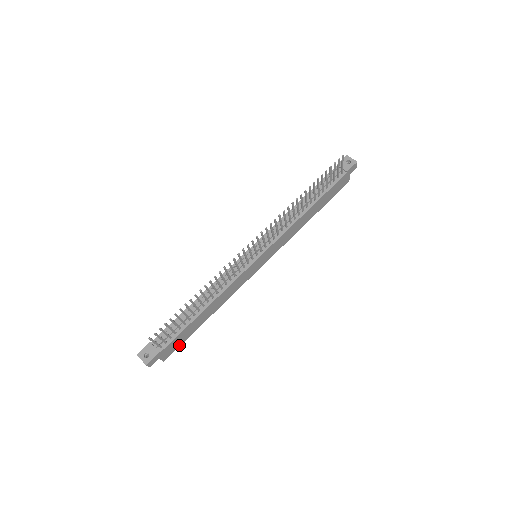
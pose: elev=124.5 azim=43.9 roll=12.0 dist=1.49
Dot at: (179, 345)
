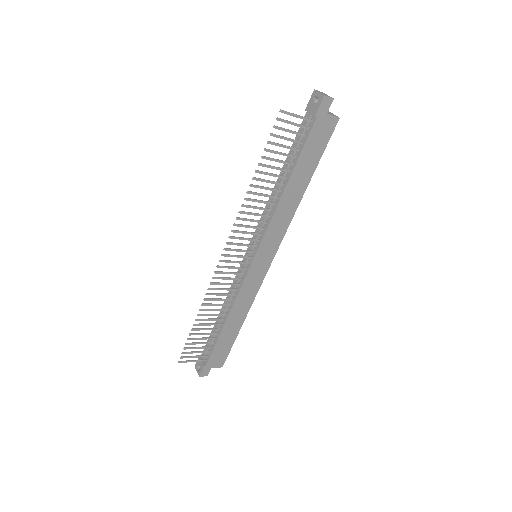
Dot at: (228, 352)
